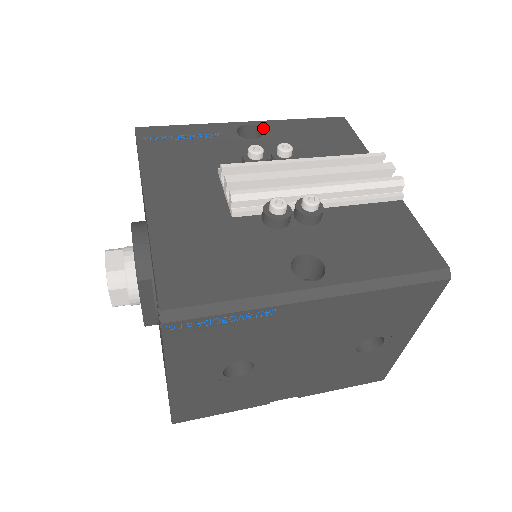
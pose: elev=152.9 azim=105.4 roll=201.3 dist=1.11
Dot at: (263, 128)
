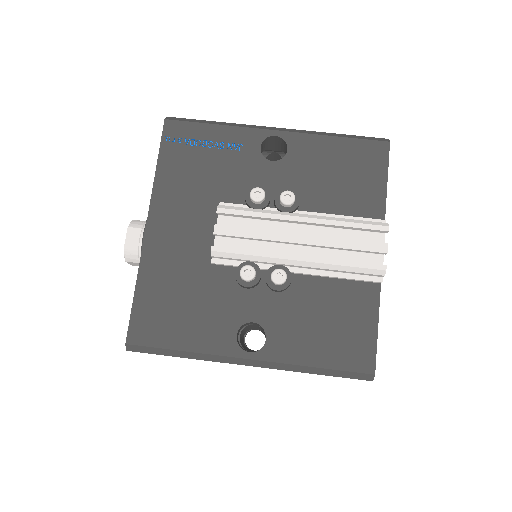
Dot at: (290, 145)
